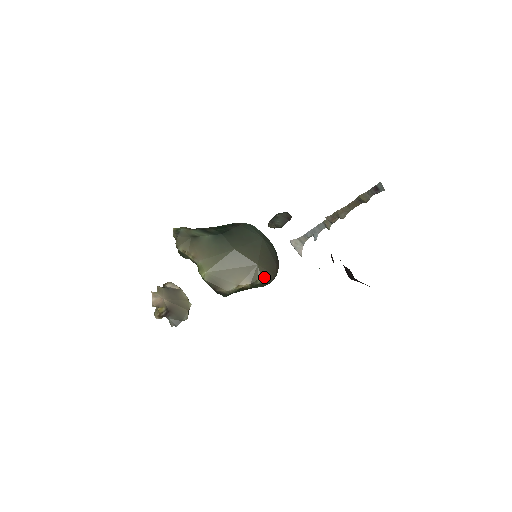
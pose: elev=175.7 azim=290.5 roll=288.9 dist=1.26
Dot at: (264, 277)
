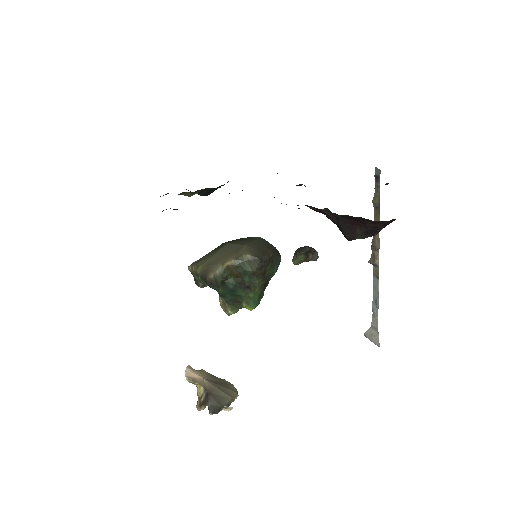
Dot at: (250, 253)
